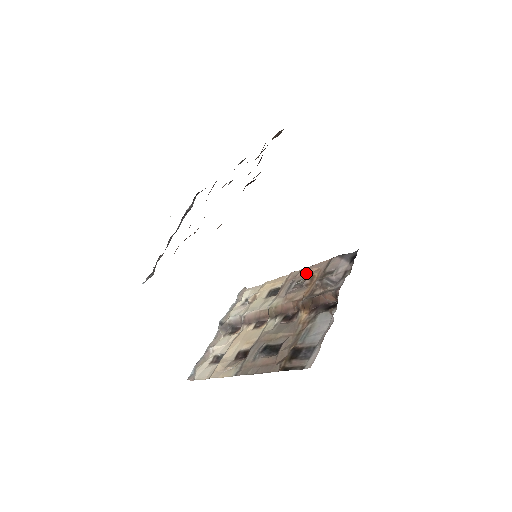
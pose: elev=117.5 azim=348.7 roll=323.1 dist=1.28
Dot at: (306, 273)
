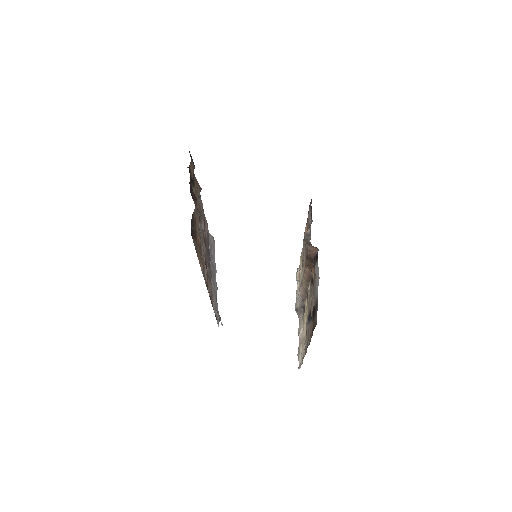
Dot at: occluded
